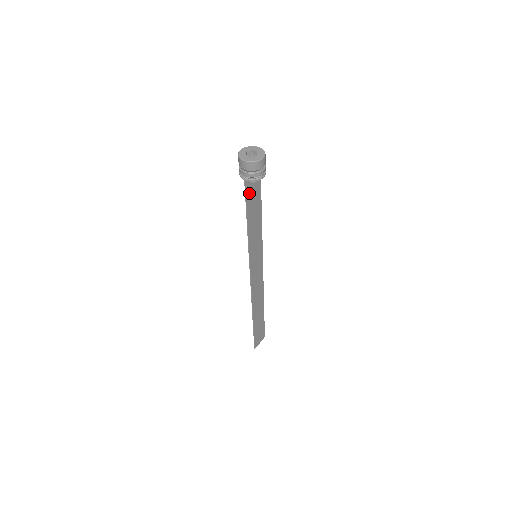
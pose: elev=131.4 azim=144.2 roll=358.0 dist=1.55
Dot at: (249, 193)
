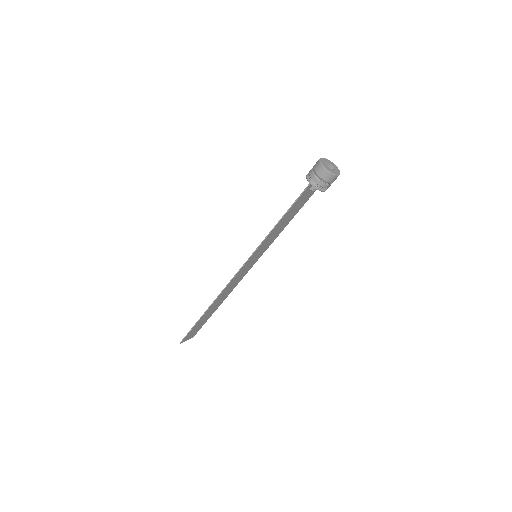
Dot at: (302, 197)
